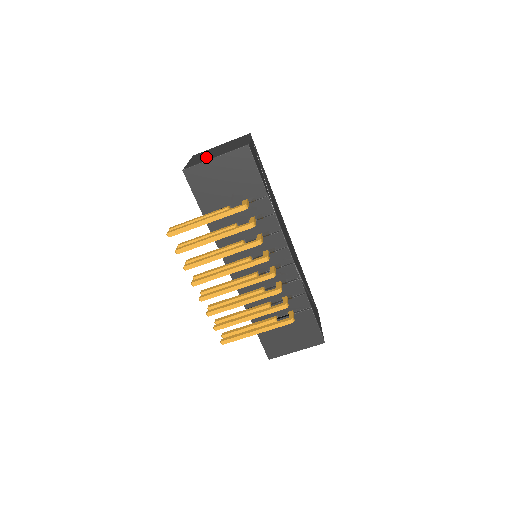
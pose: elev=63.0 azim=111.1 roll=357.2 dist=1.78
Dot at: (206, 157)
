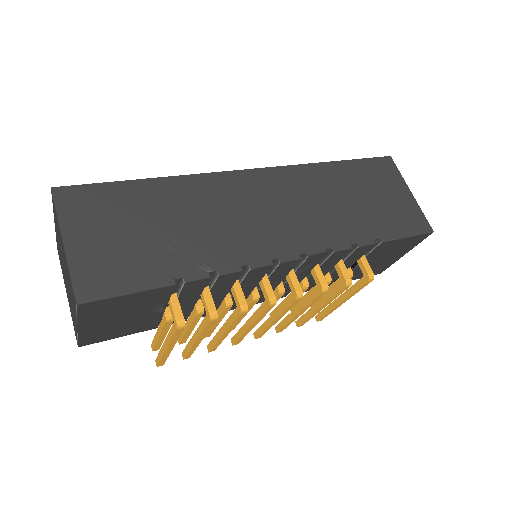
Dot at: occluded
